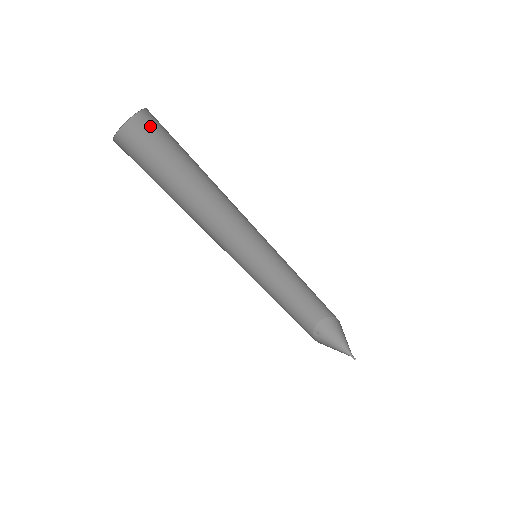
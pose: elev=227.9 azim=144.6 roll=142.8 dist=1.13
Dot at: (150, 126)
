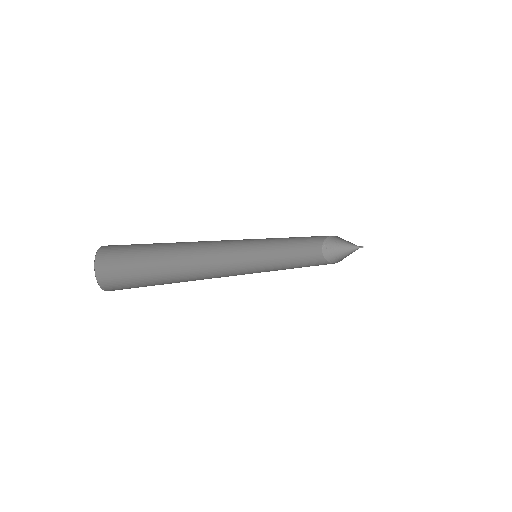
Dot at: (121, 245)
